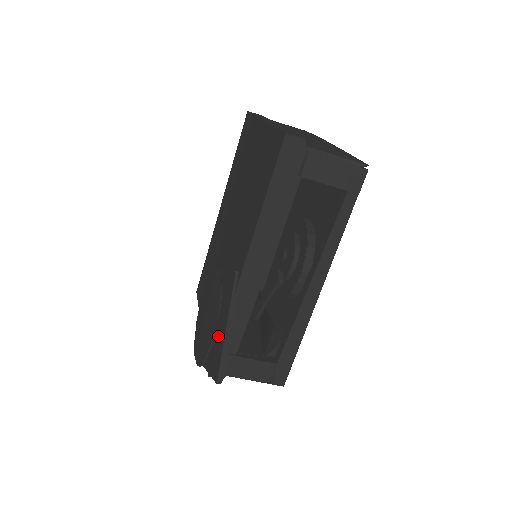
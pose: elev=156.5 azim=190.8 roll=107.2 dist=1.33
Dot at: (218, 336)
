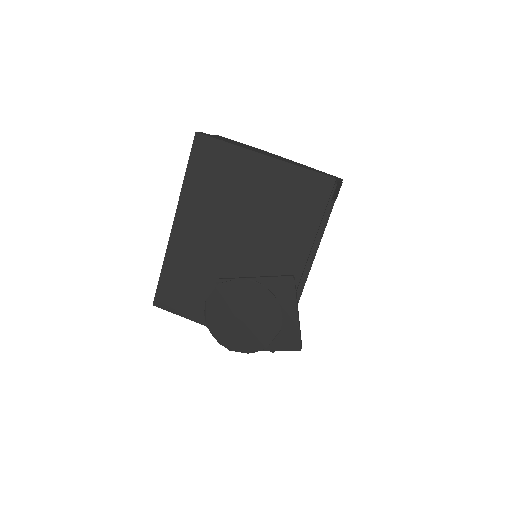
Dot at: (281, 324)
